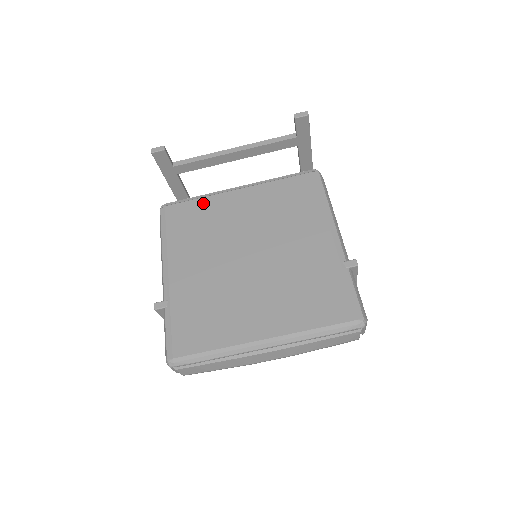
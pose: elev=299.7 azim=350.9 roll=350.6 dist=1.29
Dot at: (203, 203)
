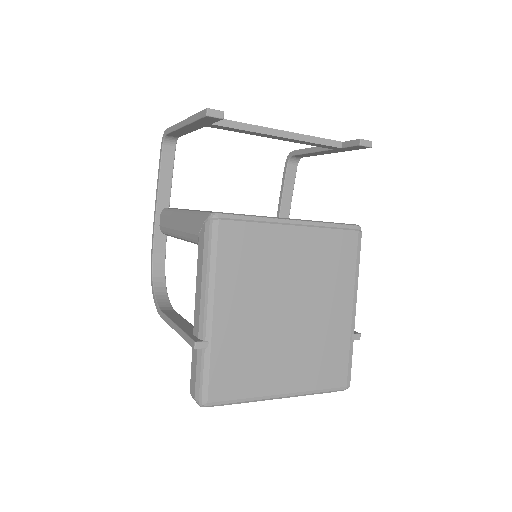
Dot at: (259, 231)
